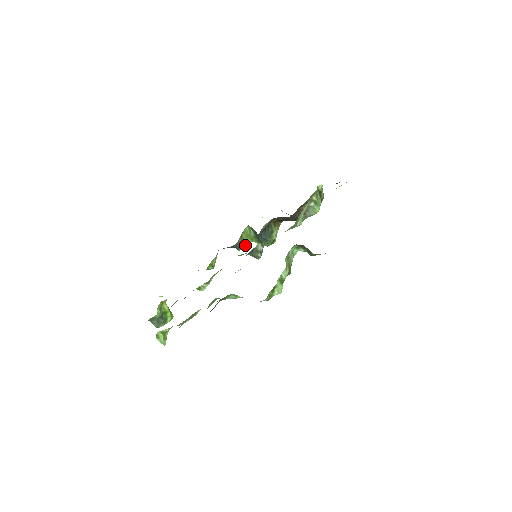
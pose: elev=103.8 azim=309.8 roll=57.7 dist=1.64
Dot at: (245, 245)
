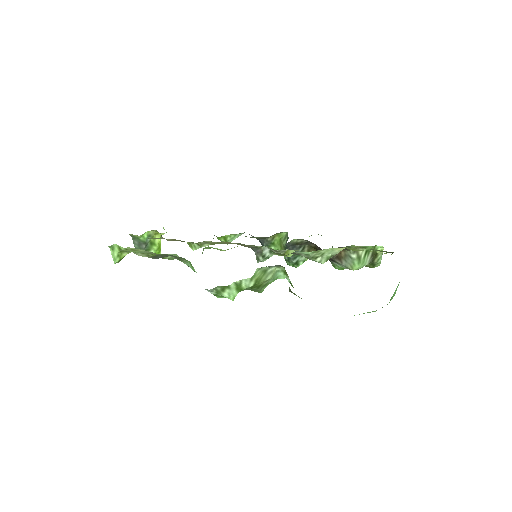
Dot at: (272, 248)
